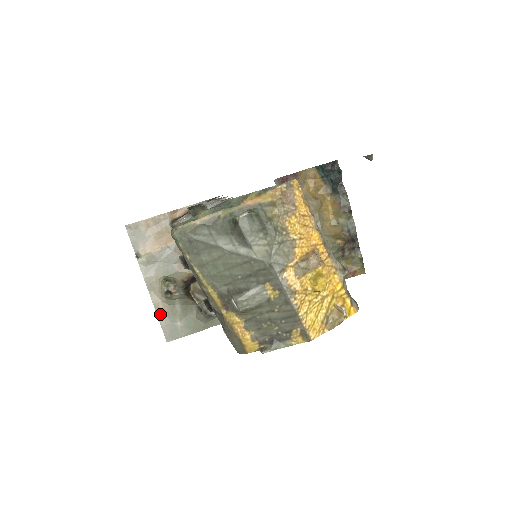
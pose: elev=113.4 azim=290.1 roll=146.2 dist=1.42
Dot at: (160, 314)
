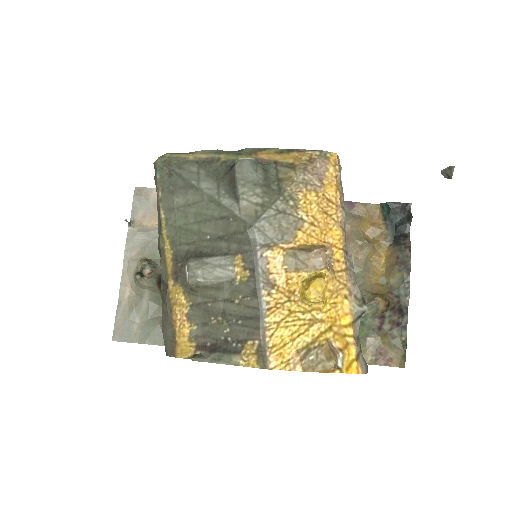
Dot at: (122, 302)
